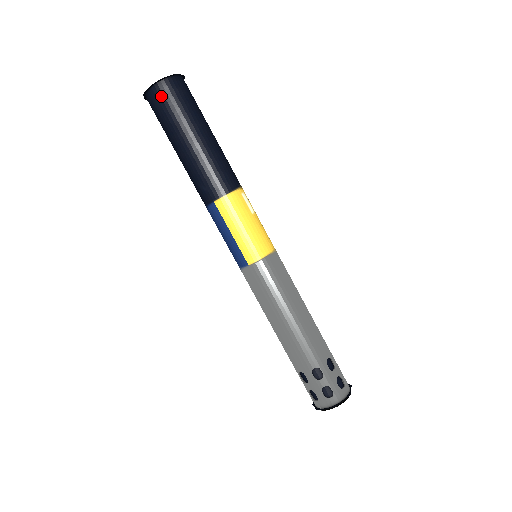
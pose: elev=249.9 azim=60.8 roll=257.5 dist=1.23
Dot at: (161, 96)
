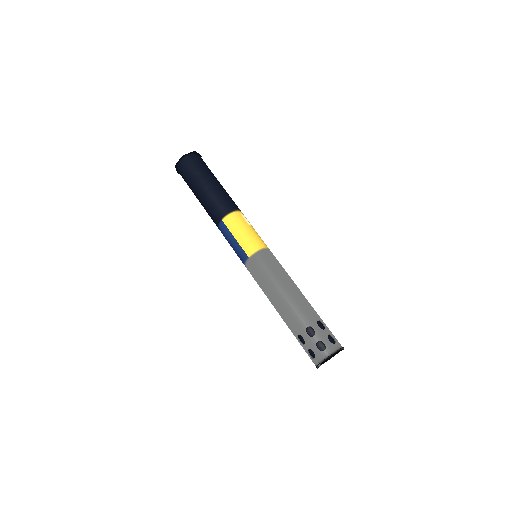
Dot at: (185, 164)
